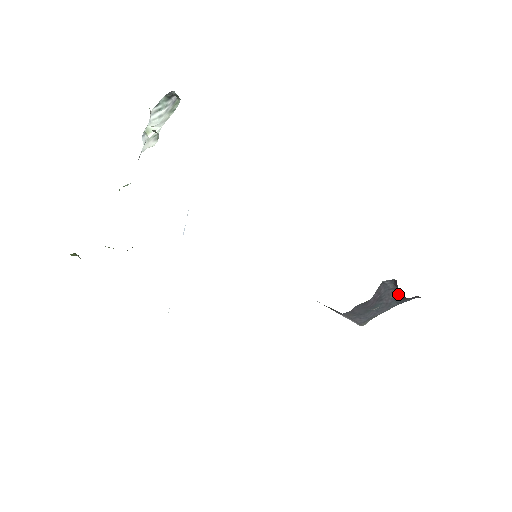
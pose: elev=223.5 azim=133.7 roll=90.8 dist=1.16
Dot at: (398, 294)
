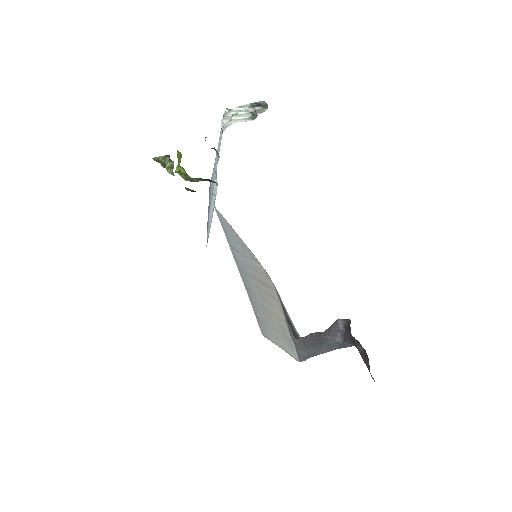
Dot at: (342, 337)
